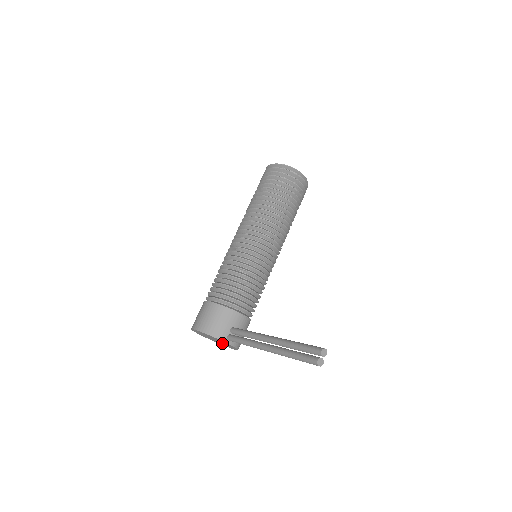
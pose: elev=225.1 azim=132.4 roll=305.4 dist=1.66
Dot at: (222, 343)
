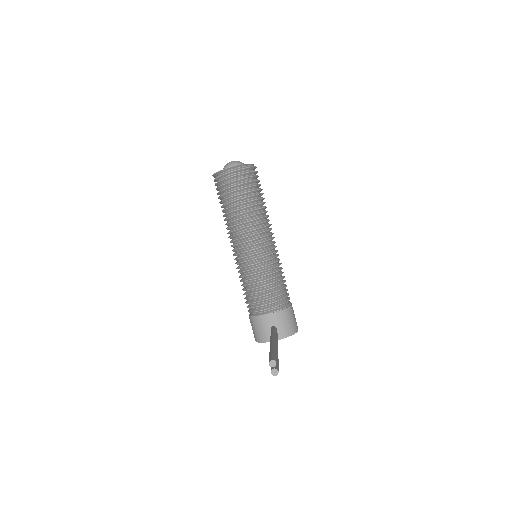
Dot at: occluded
